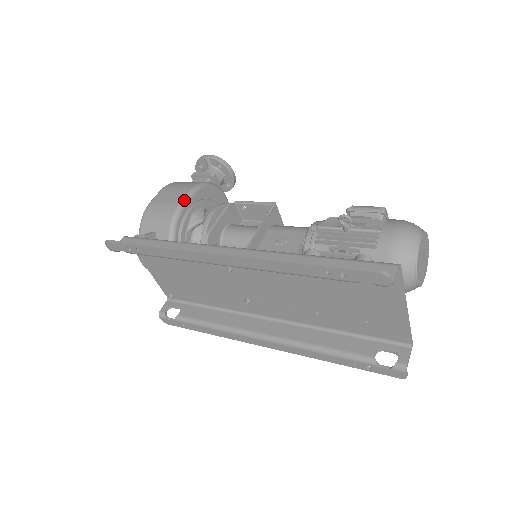
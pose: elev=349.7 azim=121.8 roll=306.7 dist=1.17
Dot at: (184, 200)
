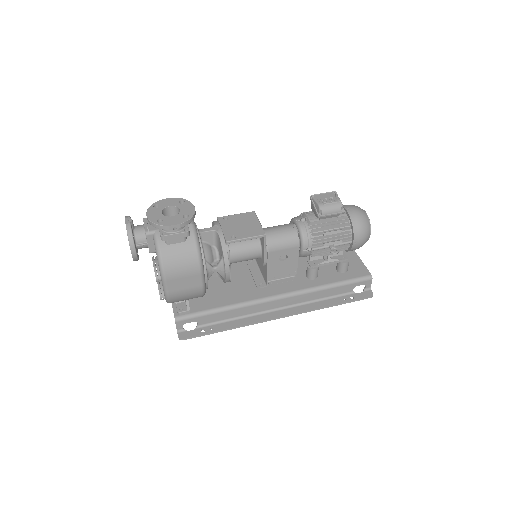
Dot at: (203, 282)
